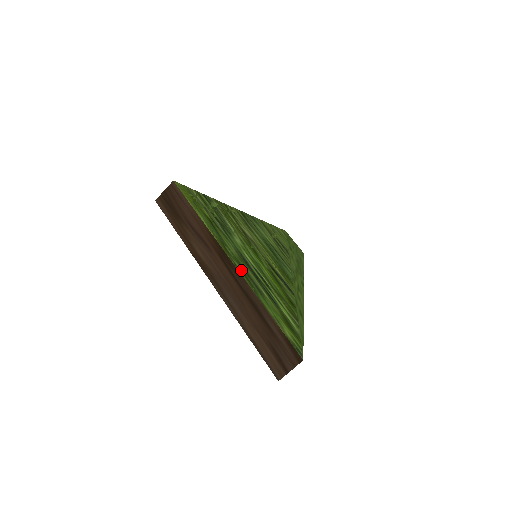
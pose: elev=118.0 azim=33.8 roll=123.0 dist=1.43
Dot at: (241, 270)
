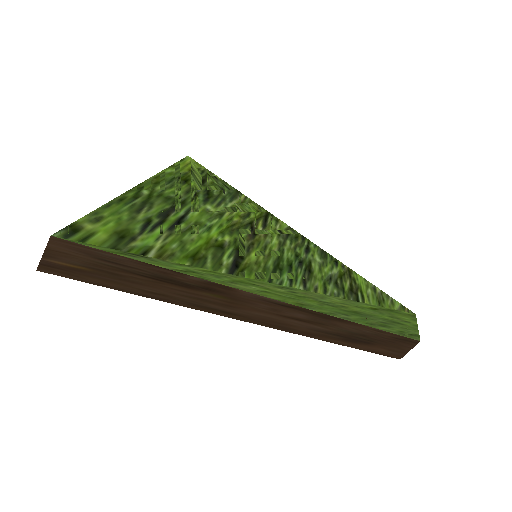
Dot at: (139, 193)
